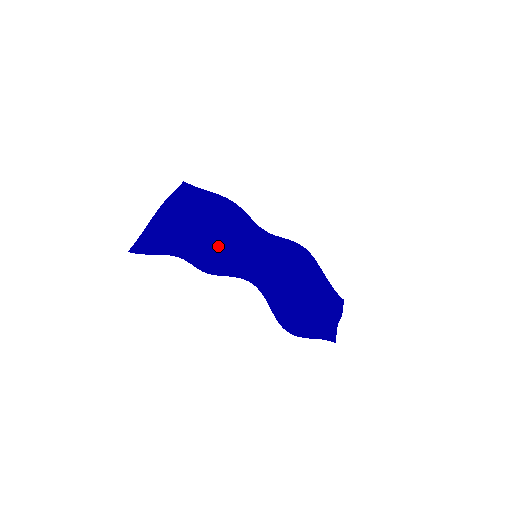
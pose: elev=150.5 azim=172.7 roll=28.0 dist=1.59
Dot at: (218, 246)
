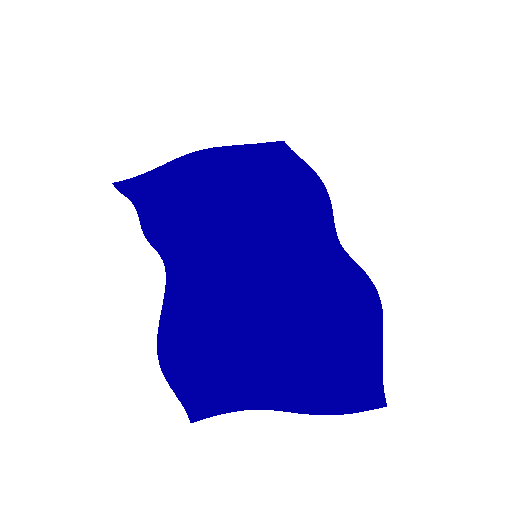
Dot at: (211, 219)
